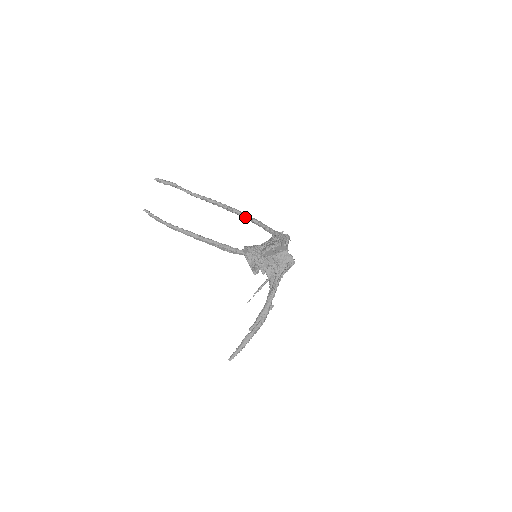
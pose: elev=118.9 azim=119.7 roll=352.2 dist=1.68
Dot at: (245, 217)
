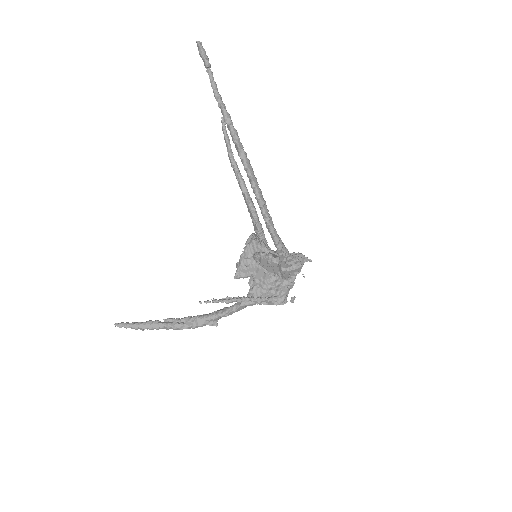
Dot at: (249, 176)
